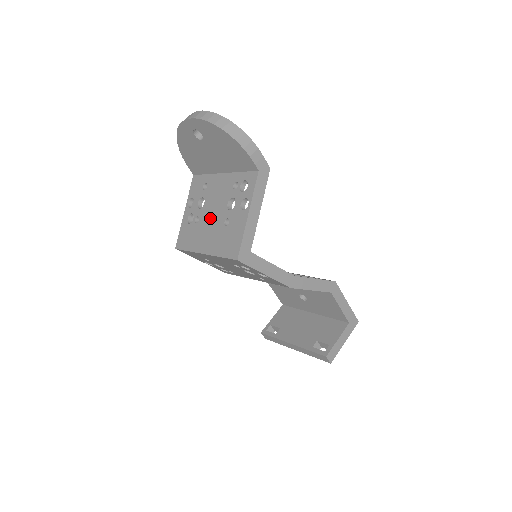
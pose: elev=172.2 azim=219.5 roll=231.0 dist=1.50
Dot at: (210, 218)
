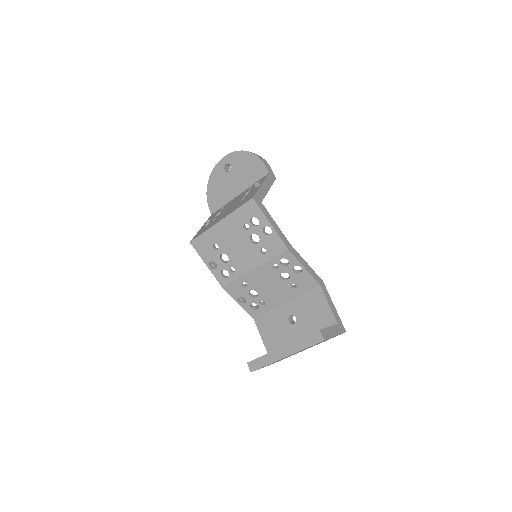
Dot at: (227, 210)
